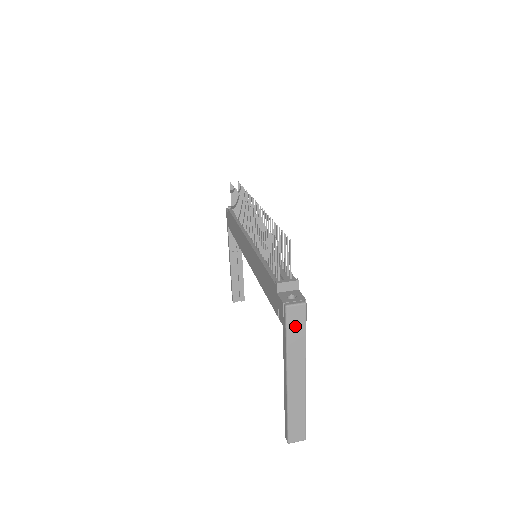
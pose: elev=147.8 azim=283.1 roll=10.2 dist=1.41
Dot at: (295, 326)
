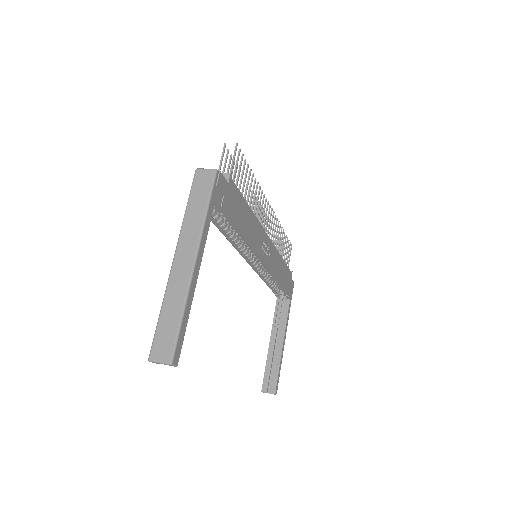
Dot at: (199, 192)
